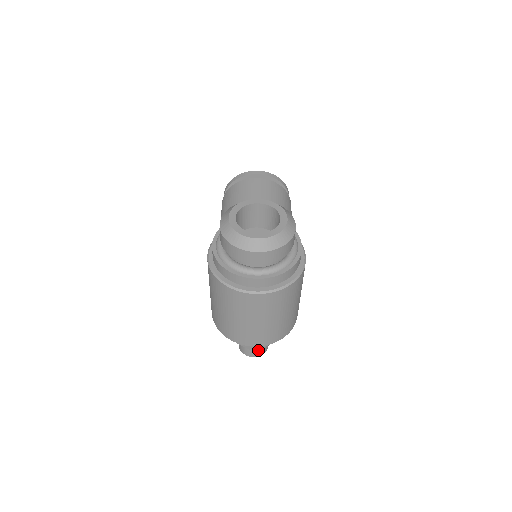
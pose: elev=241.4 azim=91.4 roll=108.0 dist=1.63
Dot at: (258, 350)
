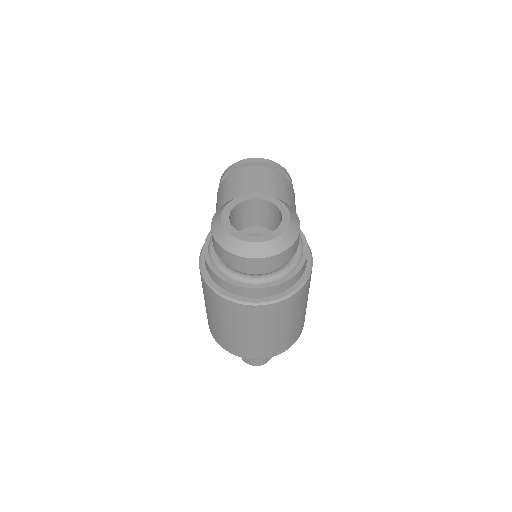
Dot at: occluded
